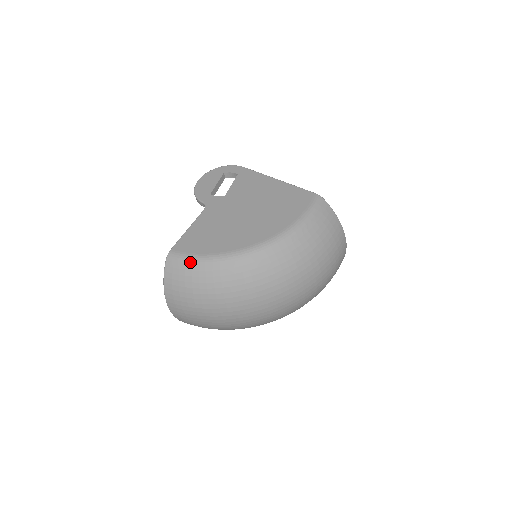
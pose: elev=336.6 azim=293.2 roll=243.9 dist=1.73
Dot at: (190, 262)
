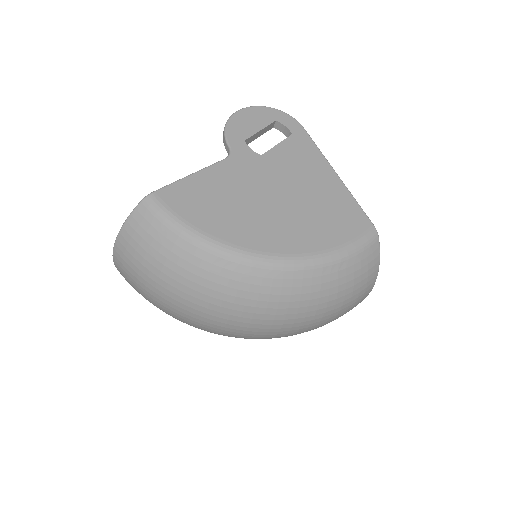
Dot at: (170, 226)
